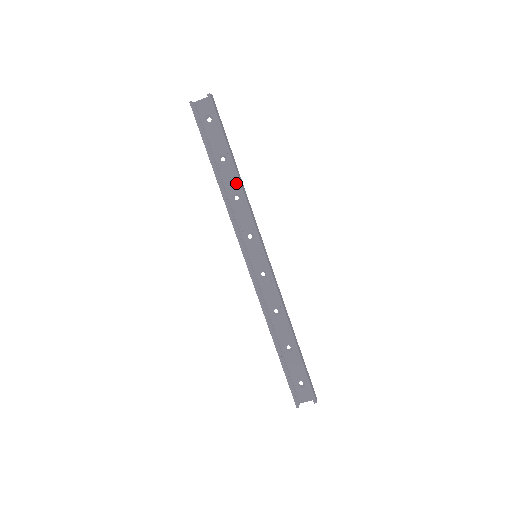
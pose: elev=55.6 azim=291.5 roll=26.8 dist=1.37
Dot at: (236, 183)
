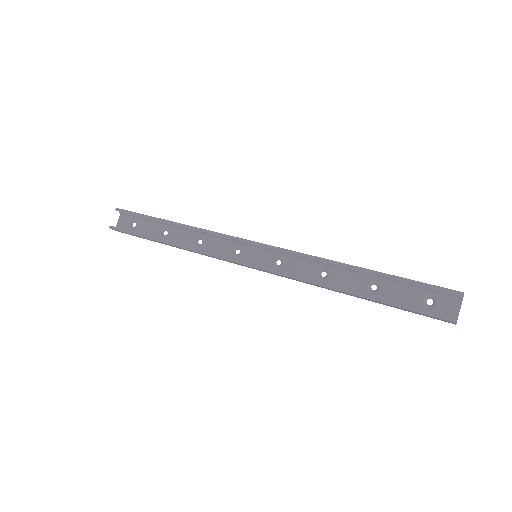
Dot at: (188, 233)
